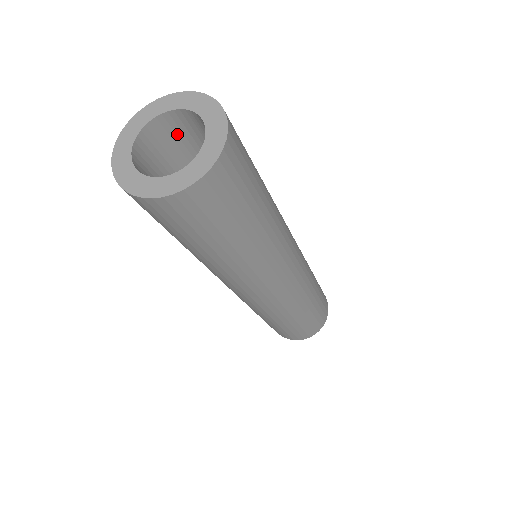
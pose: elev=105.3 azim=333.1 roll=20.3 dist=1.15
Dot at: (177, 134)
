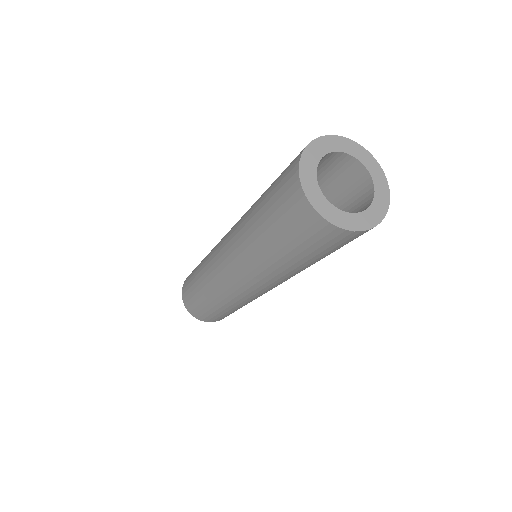
Dot at: occluded
